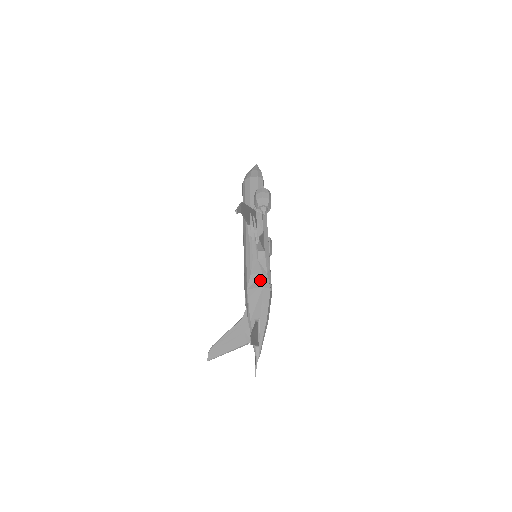
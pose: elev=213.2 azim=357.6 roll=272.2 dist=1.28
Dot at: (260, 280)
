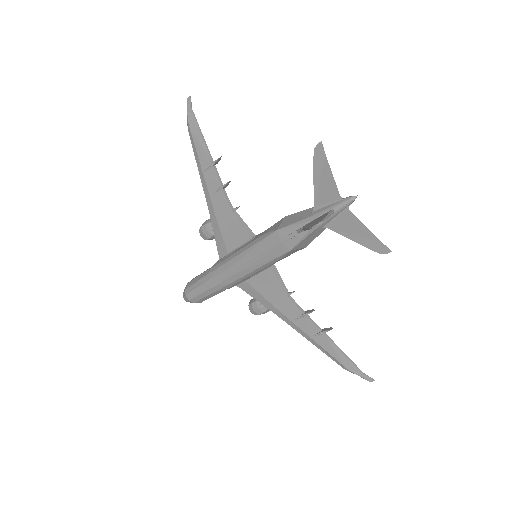
Dot at: (277, 223)
